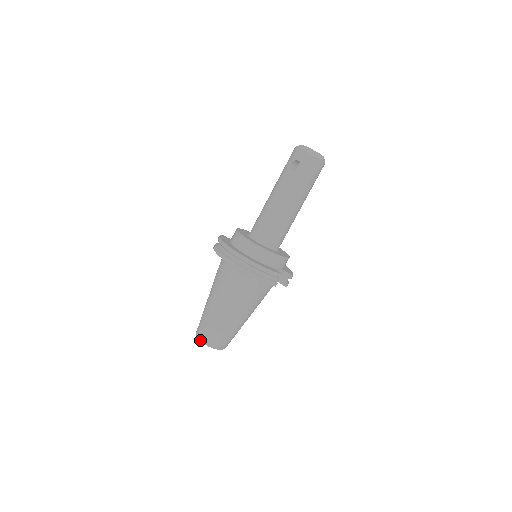
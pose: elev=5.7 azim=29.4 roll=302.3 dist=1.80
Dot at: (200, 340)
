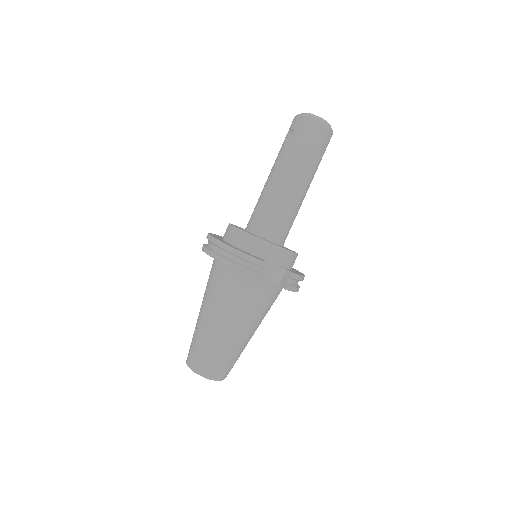
Dot at: (187, 364)
